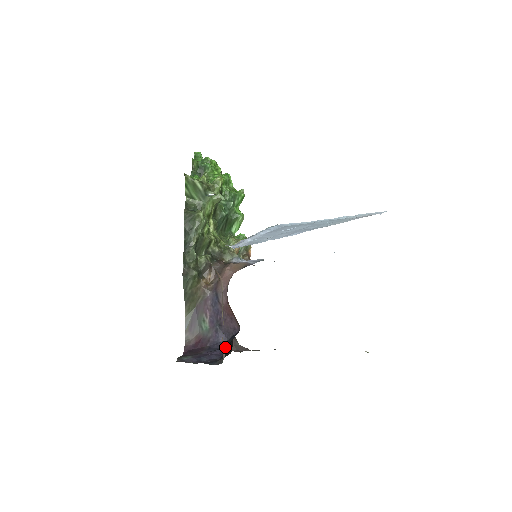
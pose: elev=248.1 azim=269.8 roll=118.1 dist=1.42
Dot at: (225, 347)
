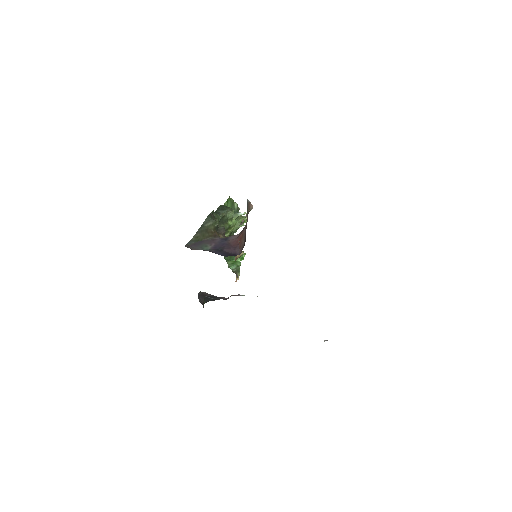
Dot at: occluded
